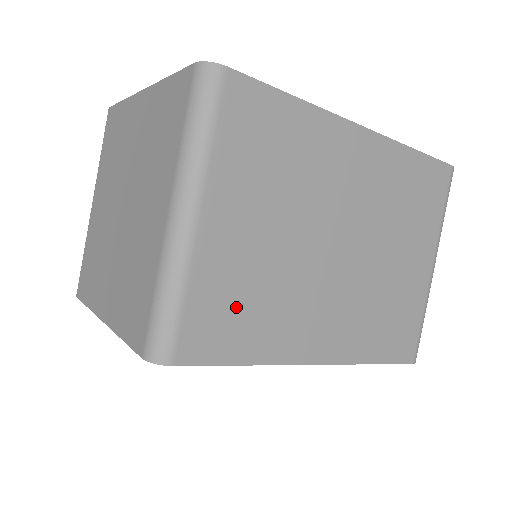
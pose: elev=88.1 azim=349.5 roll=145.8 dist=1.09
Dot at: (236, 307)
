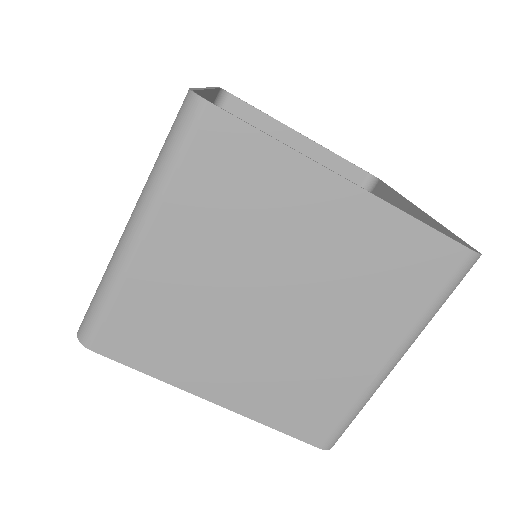
Dot at: occluded
